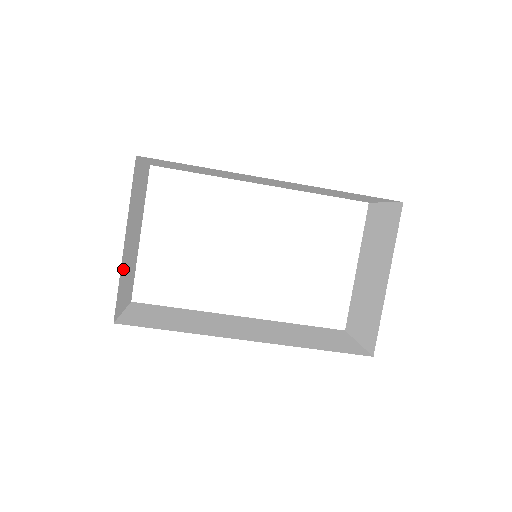
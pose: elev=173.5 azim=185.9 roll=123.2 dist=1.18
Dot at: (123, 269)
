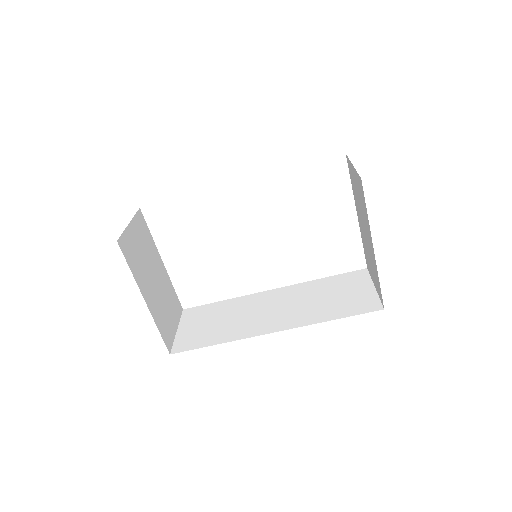
Dot at: (157, 314)
